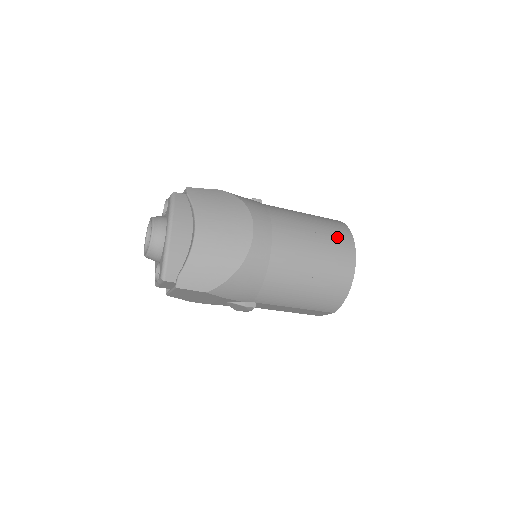
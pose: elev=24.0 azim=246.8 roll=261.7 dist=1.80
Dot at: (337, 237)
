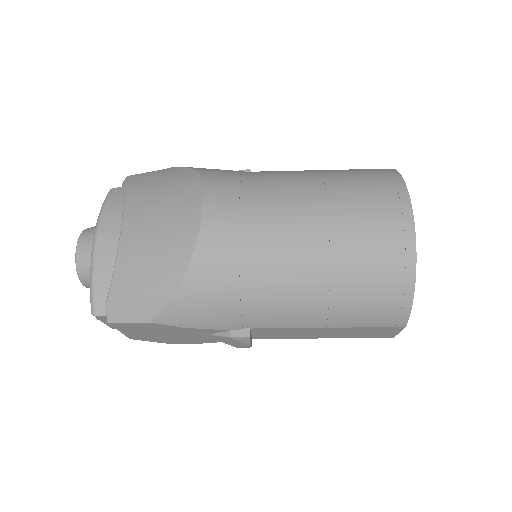
Dot at: (370, 188)
